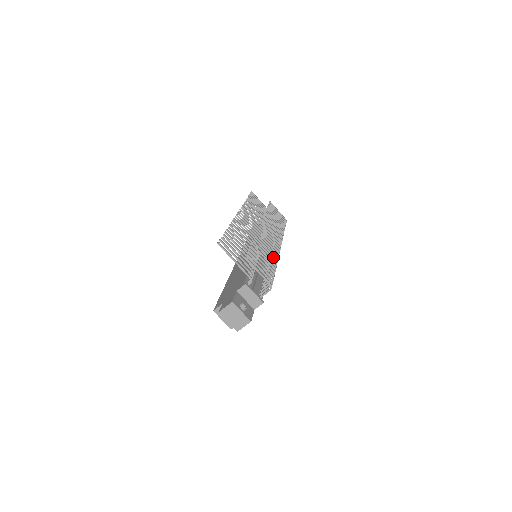
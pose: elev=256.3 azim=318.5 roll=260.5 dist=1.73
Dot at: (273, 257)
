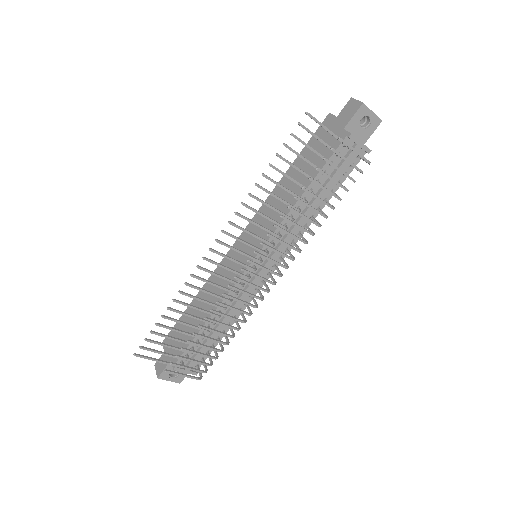
Dot at: (264, 285)
